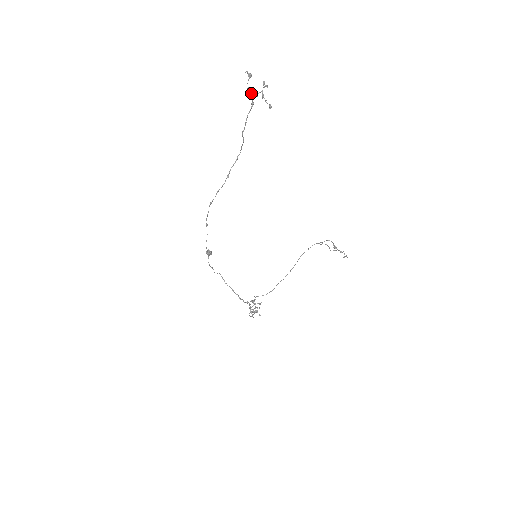
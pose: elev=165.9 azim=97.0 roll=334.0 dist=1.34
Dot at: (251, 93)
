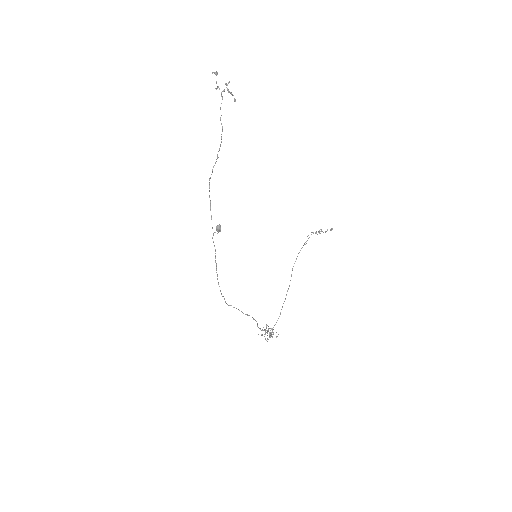
Dot at: (219, 89)
